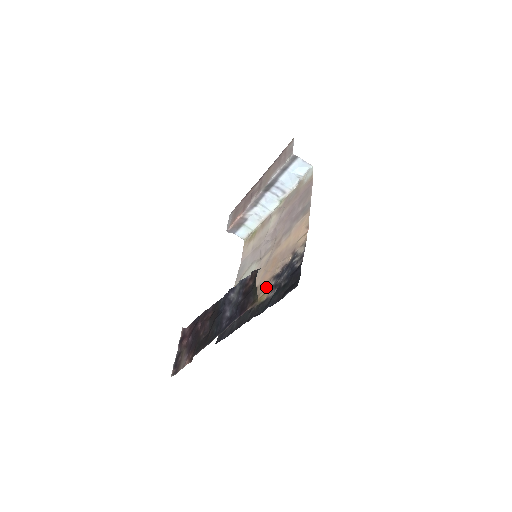
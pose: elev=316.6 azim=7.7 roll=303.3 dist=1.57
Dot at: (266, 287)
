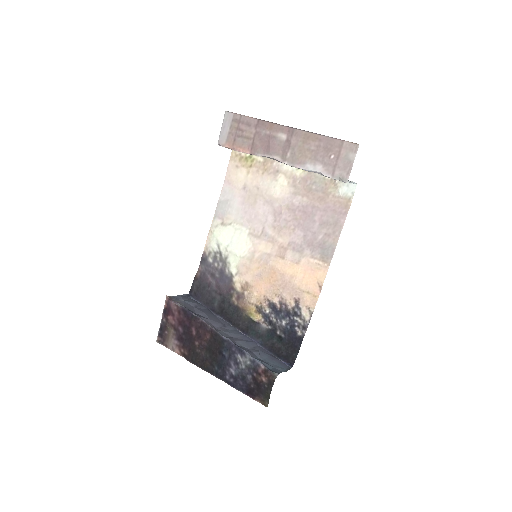
Dot at: (259, 305)
